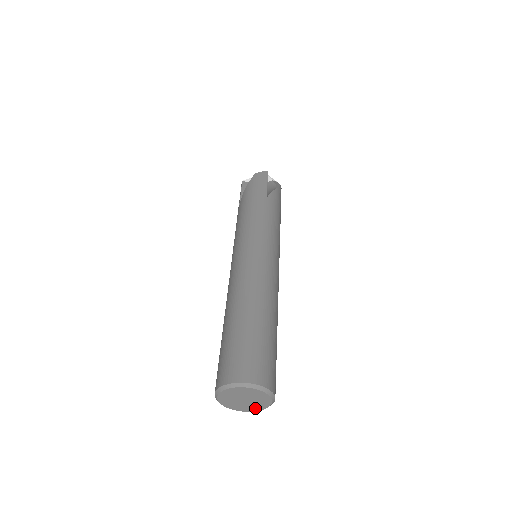
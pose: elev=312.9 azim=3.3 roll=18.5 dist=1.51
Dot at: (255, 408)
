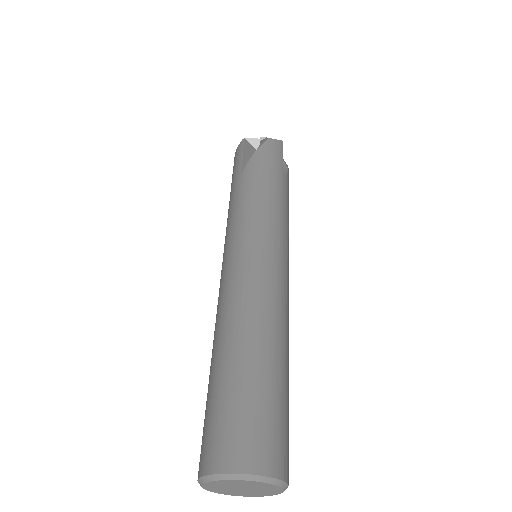
Dot at: (273, 490)
